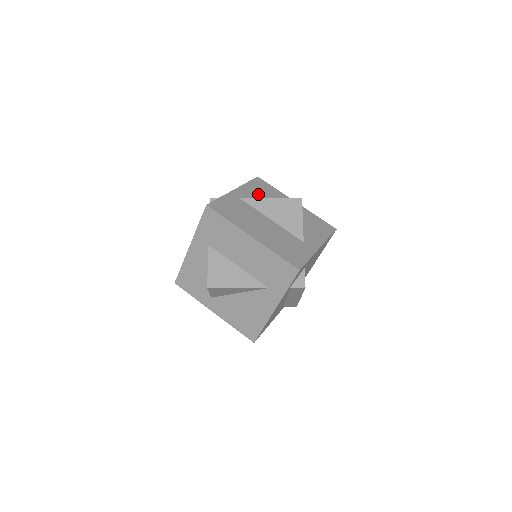
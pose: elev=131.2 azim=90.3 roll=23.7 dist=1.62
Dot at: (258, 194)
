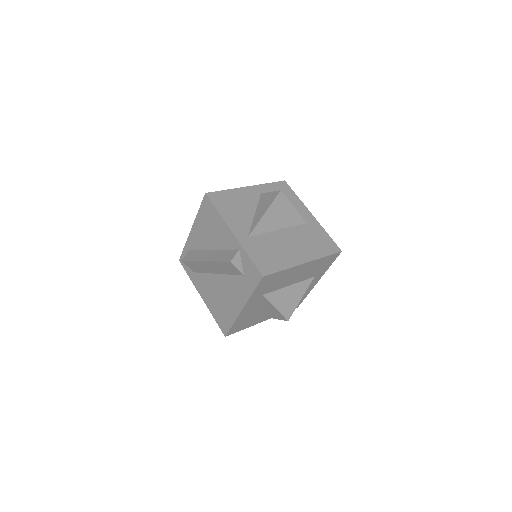
Dot at: (239, 214)
